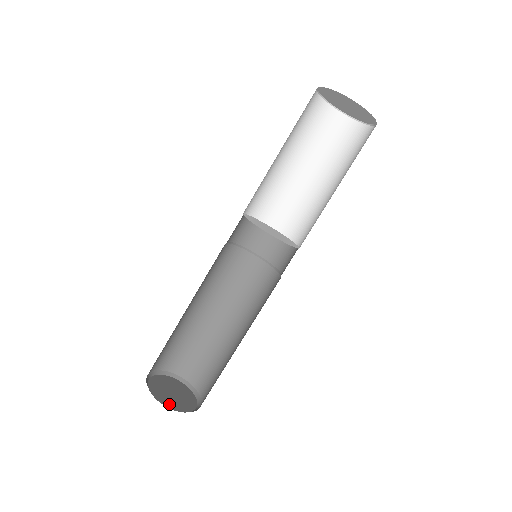
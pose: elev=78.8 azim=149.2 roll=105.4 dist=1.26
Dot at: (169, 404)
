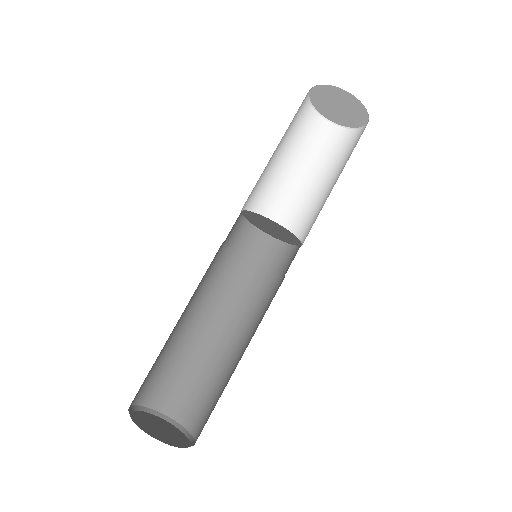
Dot at: (139, 423)
